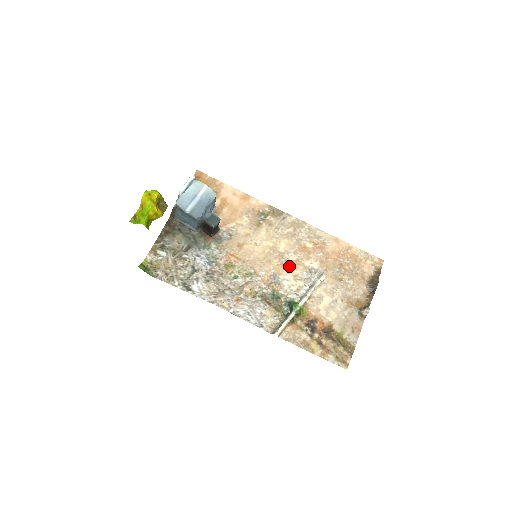
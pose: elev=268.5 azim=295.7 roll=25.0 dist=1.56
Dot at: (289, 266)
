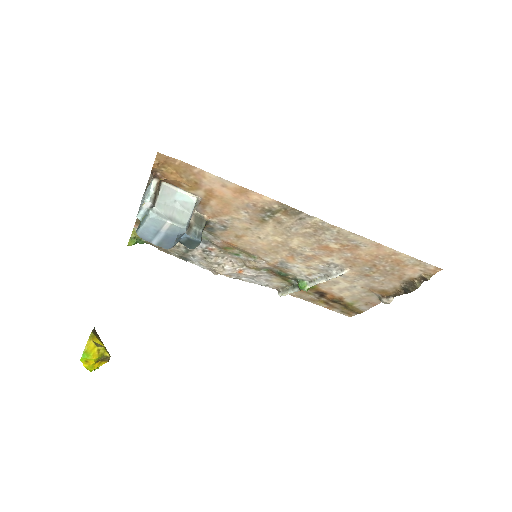
Dot at: (301, 258)
